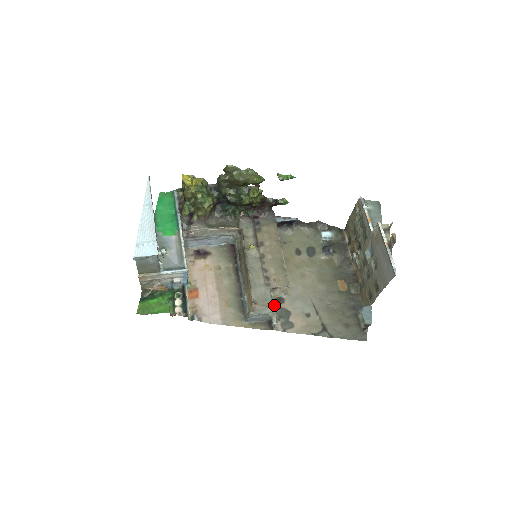
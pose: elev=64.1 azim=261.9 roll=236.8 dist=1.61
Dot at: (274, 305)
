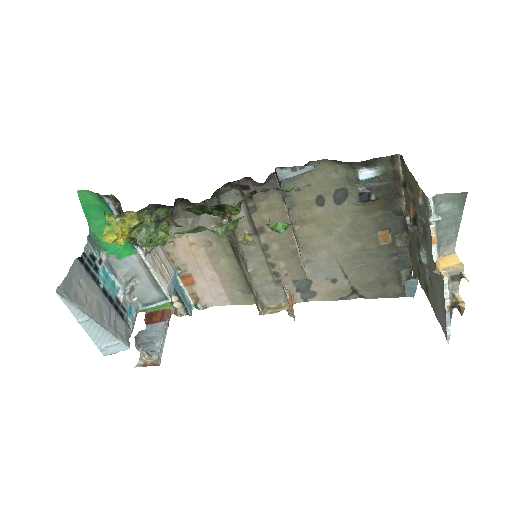
Dot at: occluded
